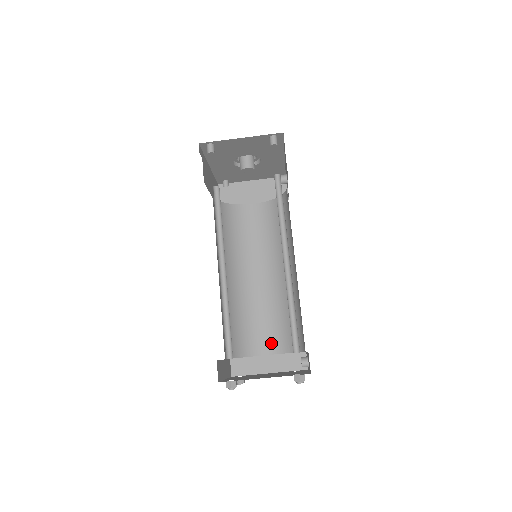
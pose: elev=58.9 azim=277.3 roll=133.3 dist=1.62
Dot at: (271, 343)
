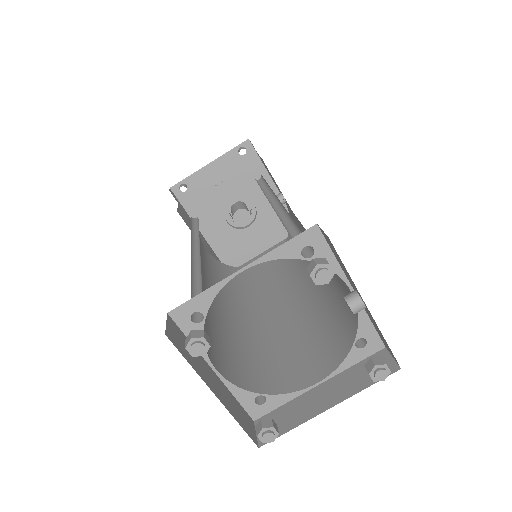
Dot at: (319, 364)
